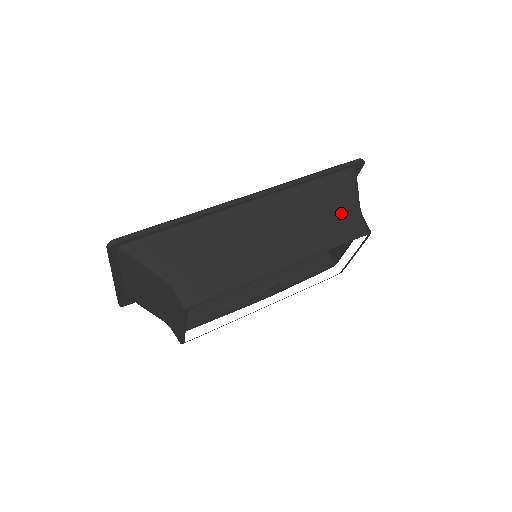
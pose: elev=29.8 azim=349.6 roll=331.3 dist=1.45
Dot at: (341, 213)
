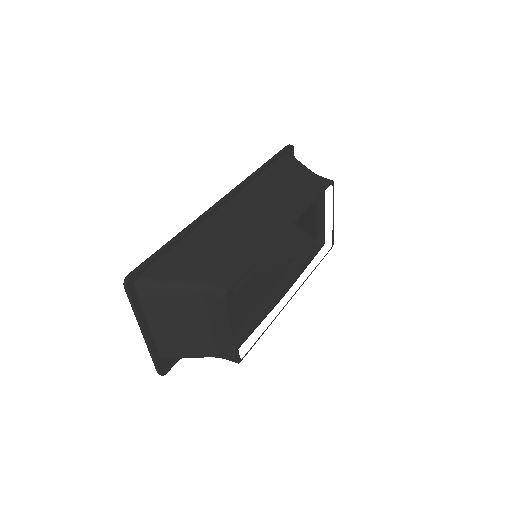
Dot at: (301, 180)
